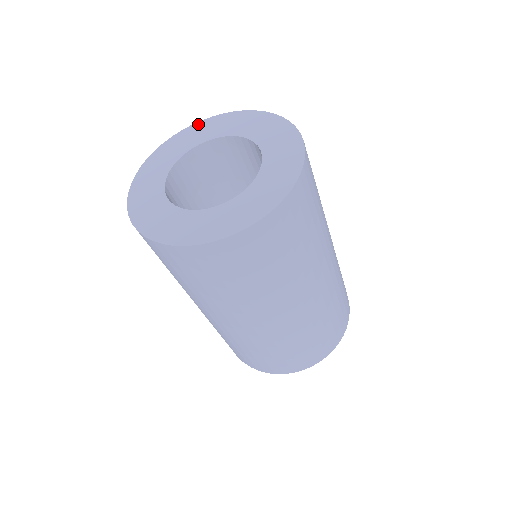
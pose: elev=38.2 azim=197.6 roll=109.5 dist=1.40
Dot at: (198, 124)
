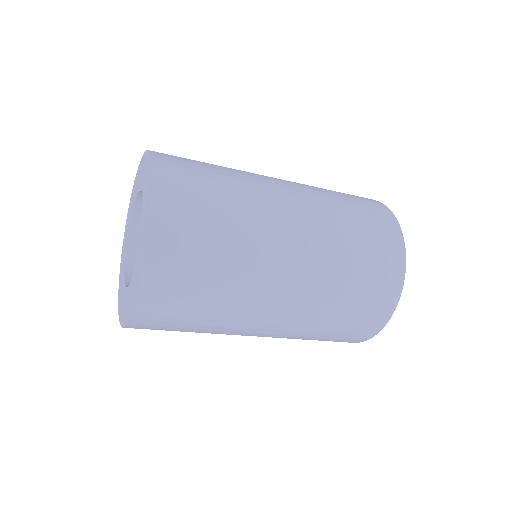
Dot at: (135, 179)
